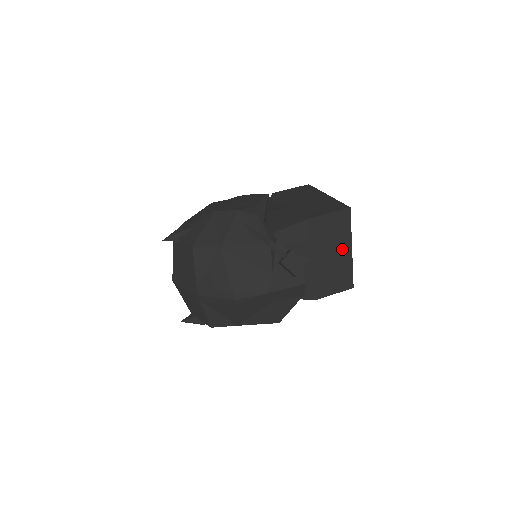
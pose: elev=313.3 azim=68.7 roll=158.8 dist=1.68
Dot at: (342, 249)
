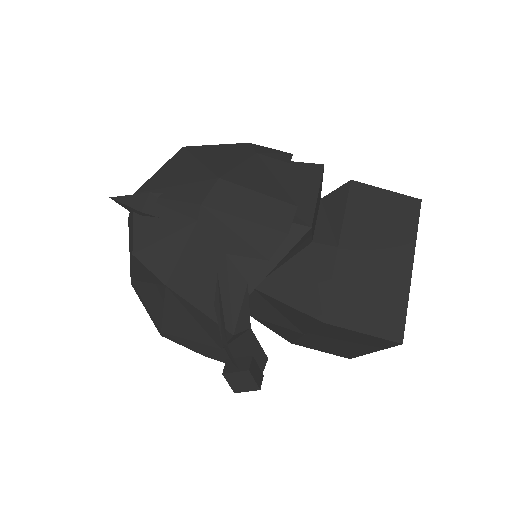
Dot at: (358, 347)
